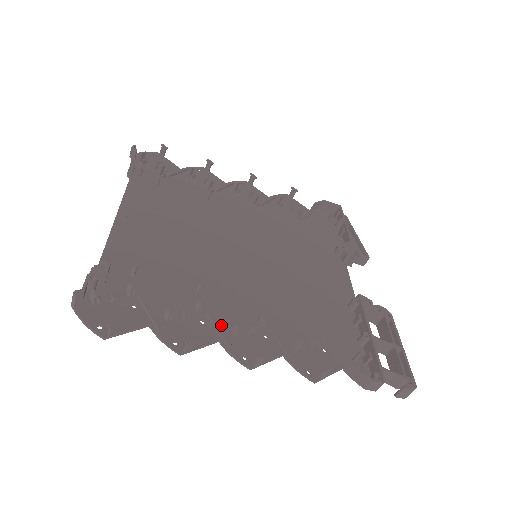
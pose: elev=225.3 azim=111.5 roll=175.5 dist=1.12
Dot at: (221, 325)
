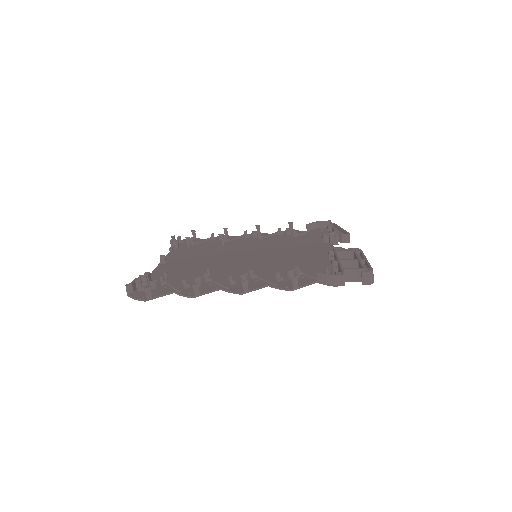
Dot at: (223, 283)
